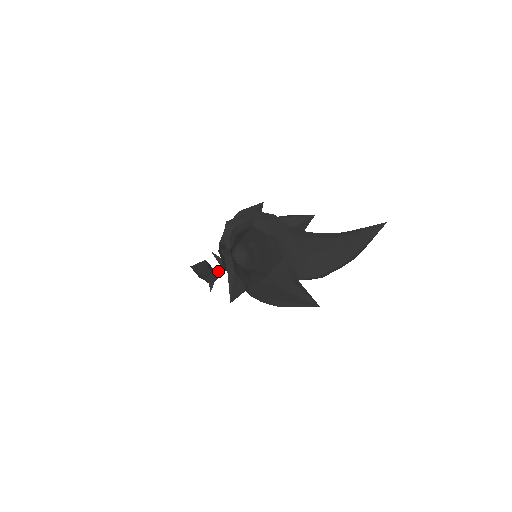
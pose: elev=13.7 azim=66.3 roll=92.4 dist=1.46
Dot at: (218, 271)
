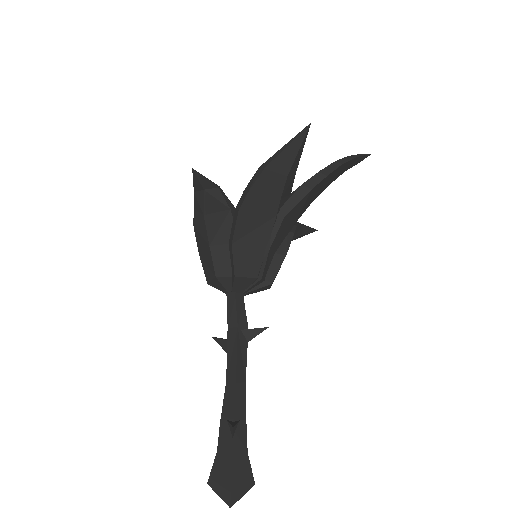
Dot at: (230, 365)
